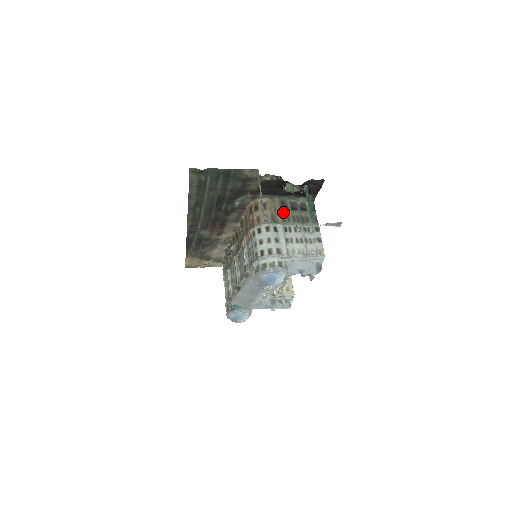
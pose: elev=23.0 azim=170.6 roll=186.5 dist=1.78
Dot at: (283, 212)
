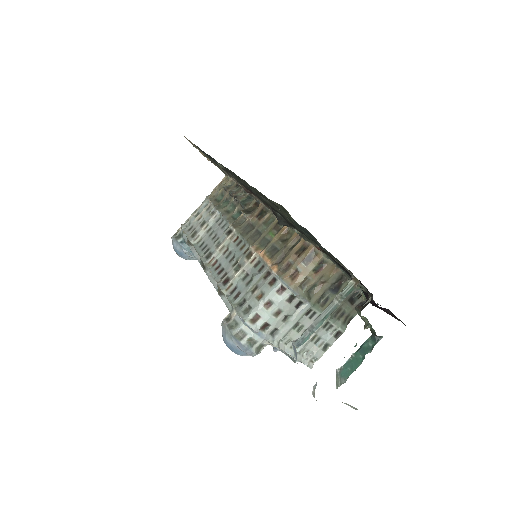
Dot at: (329, 291)
